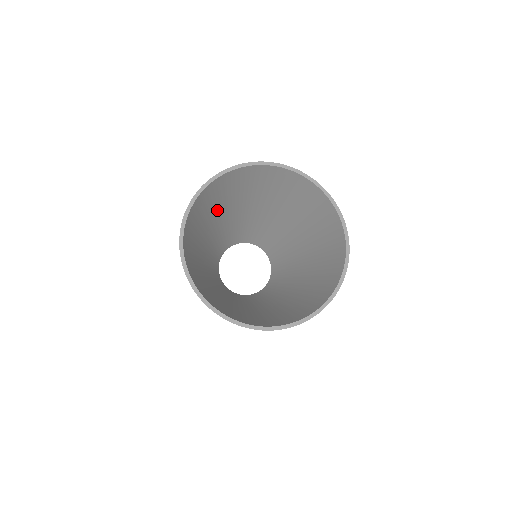
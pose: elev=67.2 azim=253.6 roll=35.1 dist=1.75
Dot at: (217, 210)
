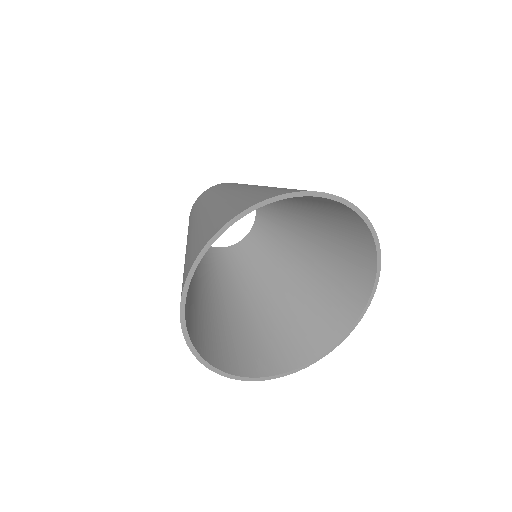
Dot at: occluded
